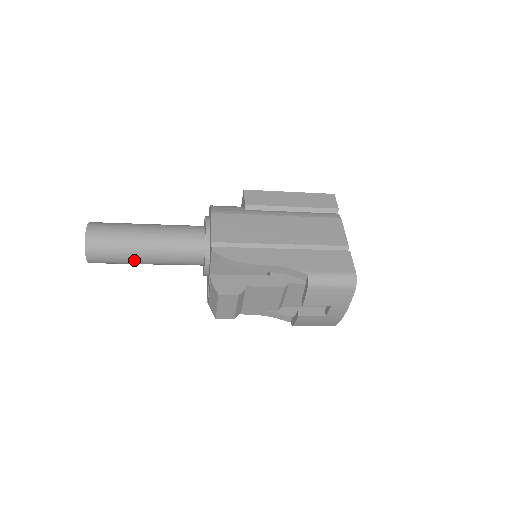
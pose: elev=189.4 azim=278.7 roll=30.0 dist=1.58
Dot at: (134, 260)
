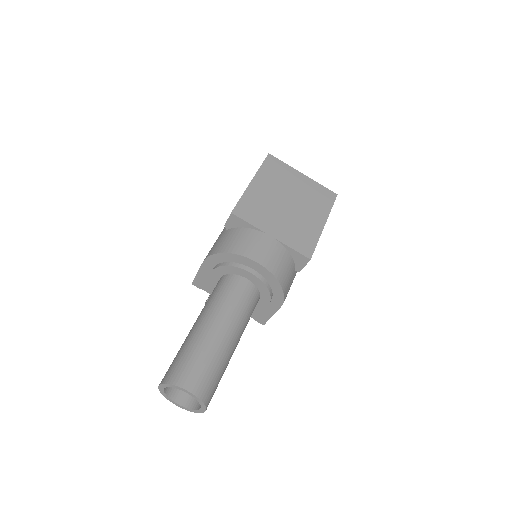
Dot at: occluded
